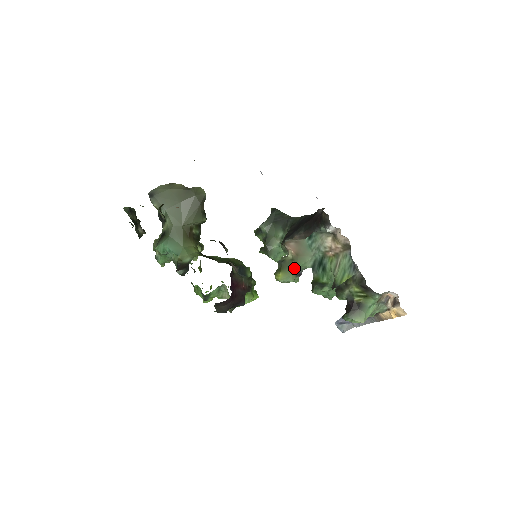
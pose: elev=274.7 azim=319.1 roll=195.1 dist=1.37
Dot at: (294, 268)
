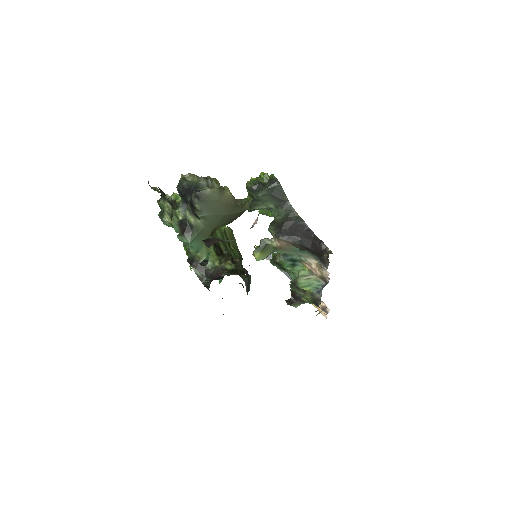
Dot at: (272, 253)
